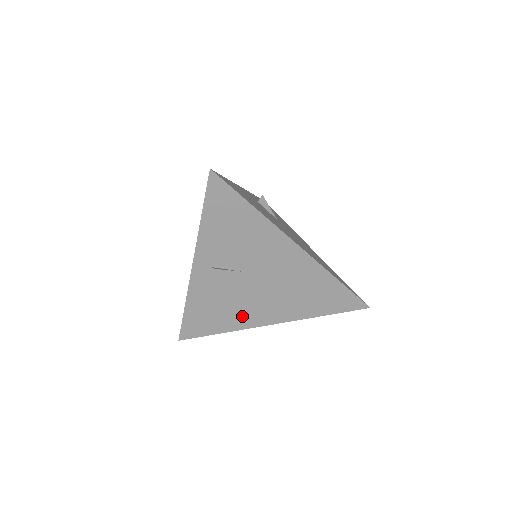
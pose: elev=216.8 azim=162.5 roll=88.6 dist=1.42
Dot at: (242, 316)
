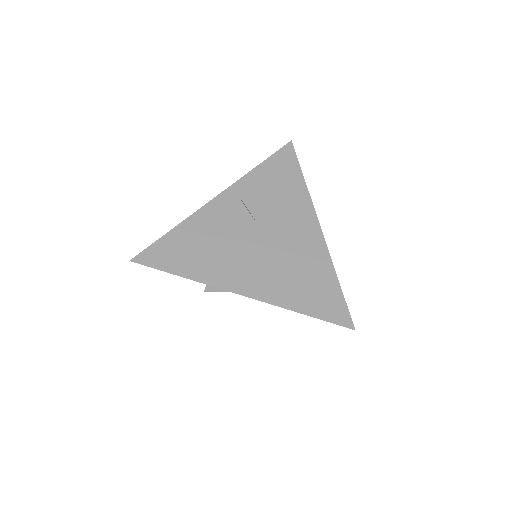
Dot at: (221, 269)
